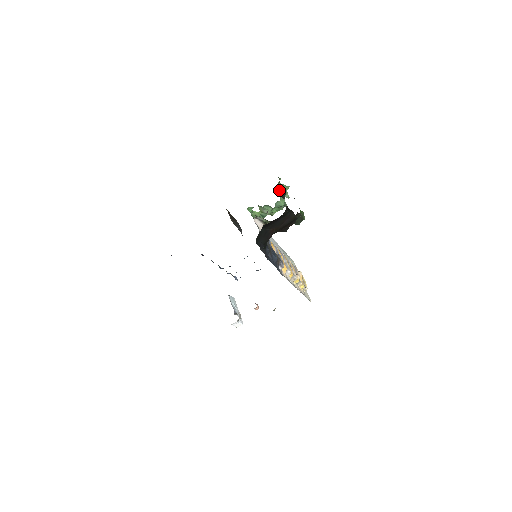
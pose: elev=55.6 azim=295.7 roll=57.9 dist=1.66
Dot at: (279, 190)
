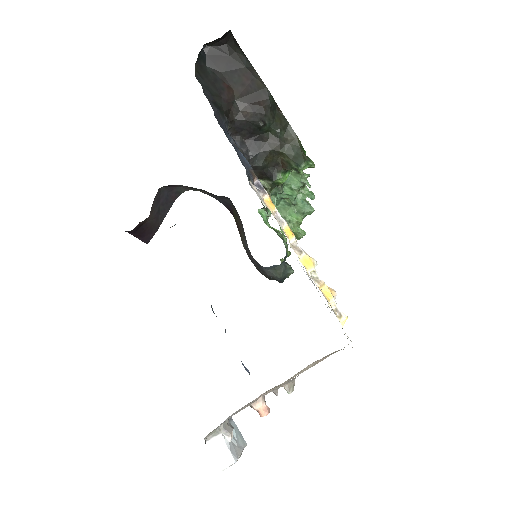
Dot at: occluded
